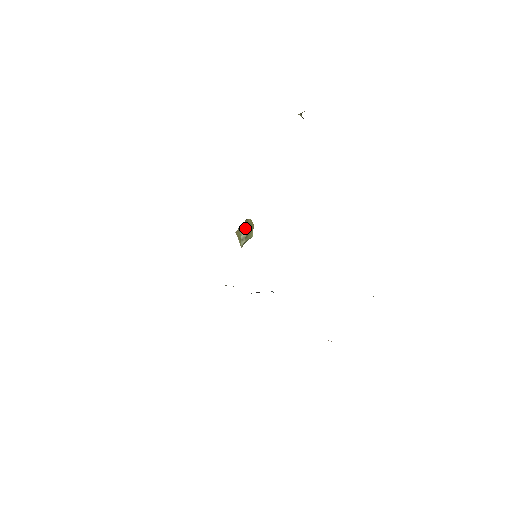
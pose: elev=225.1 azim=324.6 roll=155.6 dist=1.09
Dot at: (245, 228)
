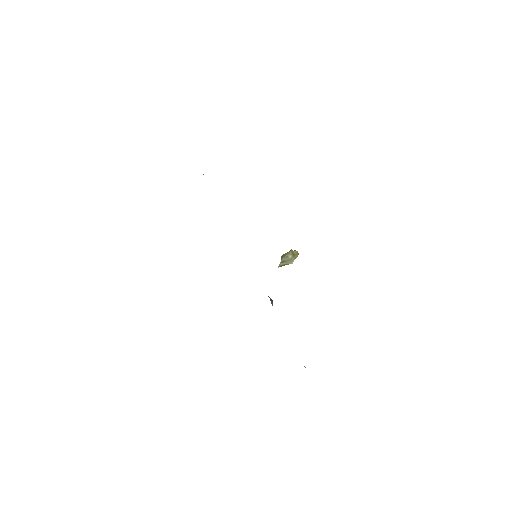
Dot at: (288, 255)
